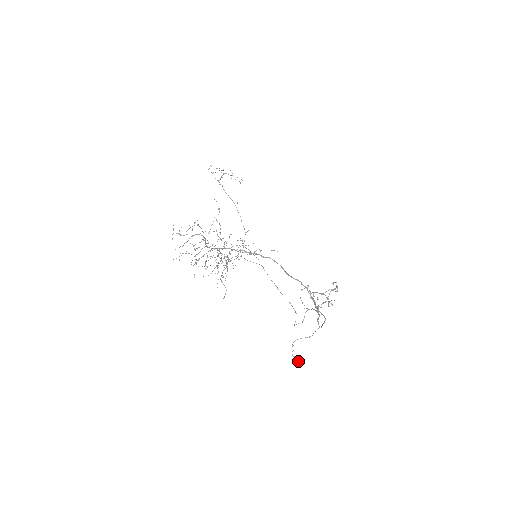
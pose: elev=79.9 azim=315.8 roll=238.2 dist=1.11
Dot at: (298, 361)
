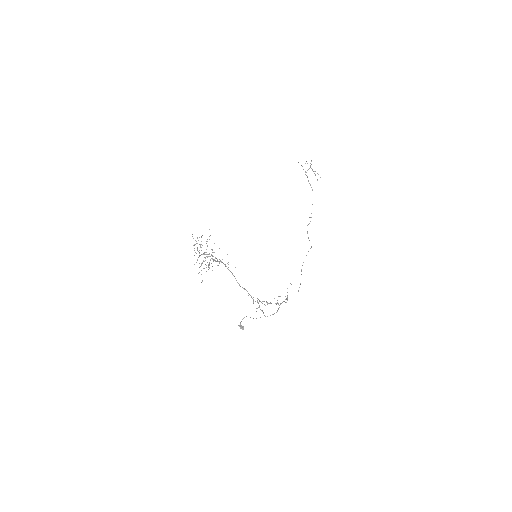
Dot at: (240, 328)
